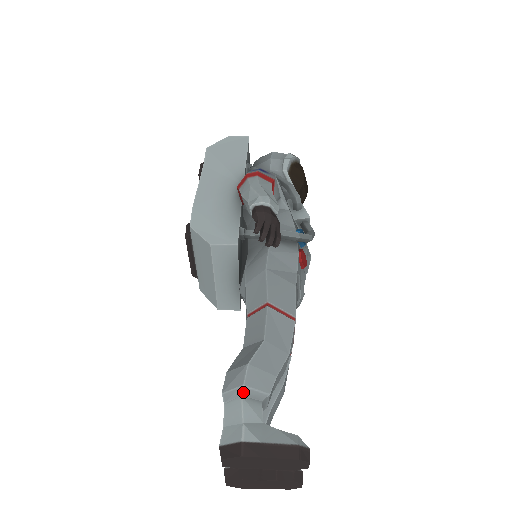
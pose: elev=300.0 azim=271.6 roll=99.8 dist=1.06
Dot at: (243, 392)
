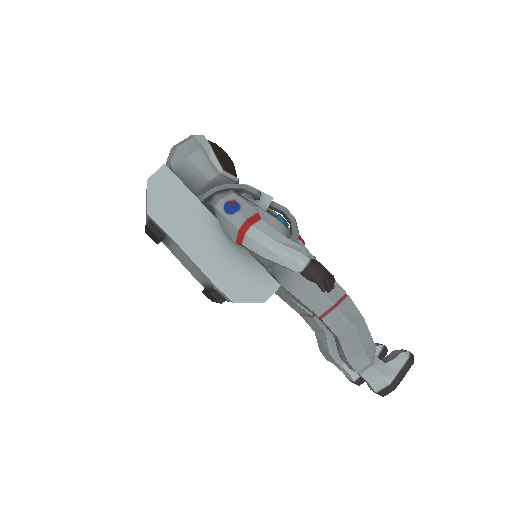
Dot at: (371, 364)
